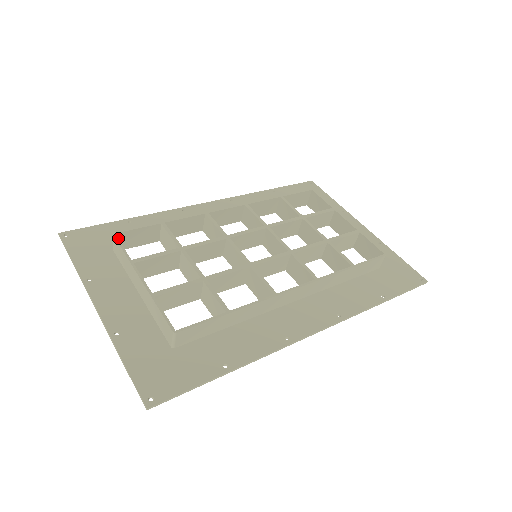
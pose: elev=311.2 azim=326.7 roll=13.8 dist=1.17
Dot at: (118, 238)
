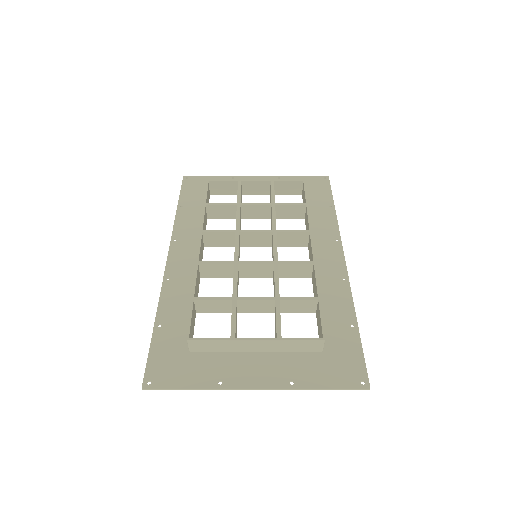
Dot at: occluded
